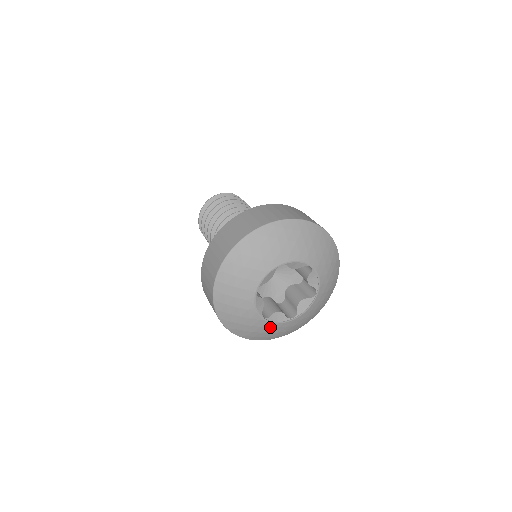
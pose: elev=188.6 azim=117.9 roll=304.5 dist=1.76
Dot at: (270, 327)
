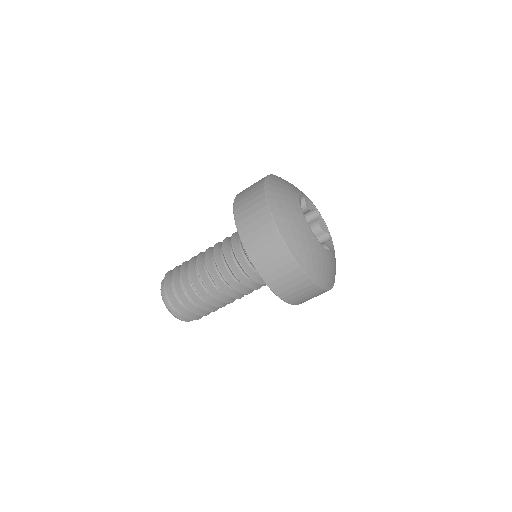
Dot at: (321, 253)
